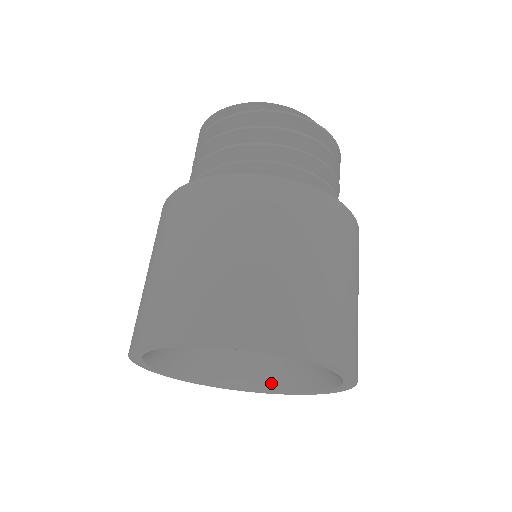
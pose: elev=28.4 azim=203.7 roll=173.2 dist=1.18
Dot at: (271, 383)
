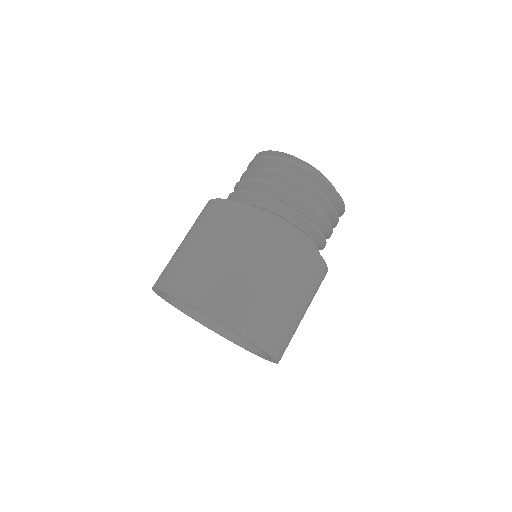
Dot at: (257, 348)
